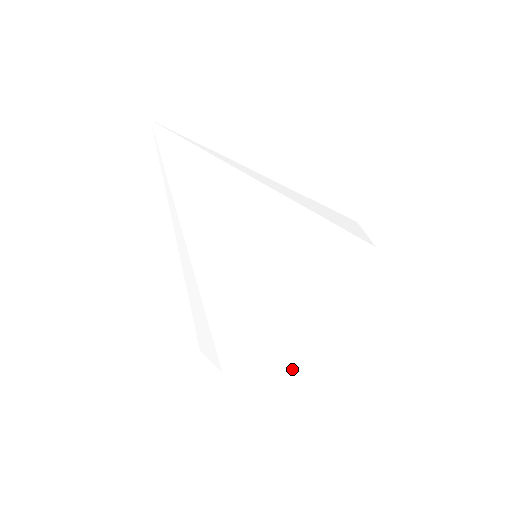
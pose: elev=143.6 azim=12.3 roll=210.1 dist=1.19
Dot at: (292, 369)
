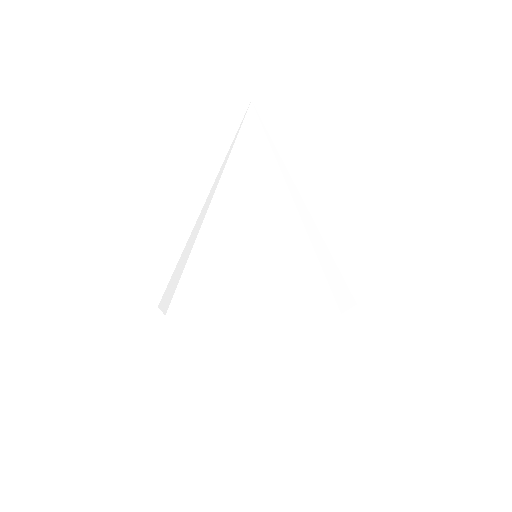
Dot at: (229, 324)
